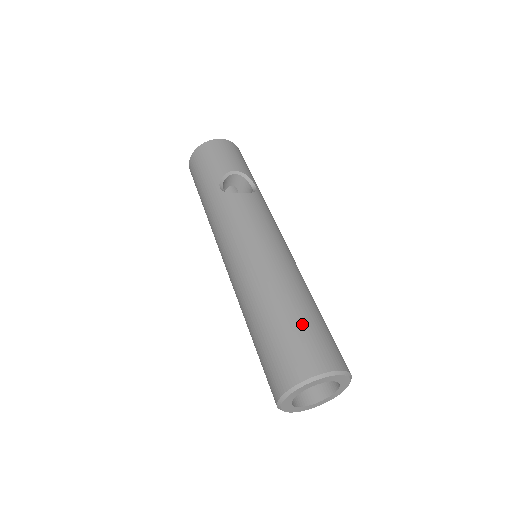
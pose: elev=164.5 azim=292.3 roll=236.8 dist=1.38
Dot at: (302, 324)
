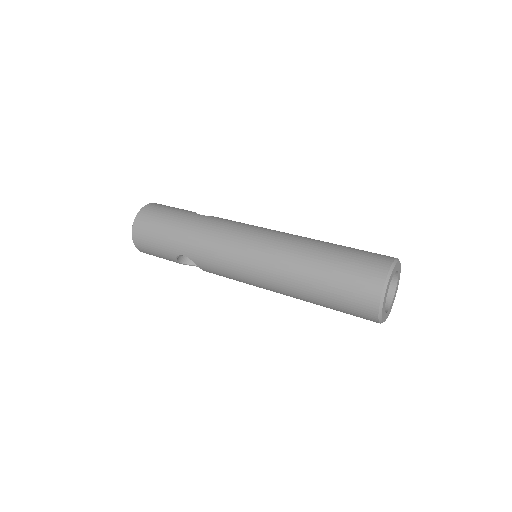
Dot at: occluded
